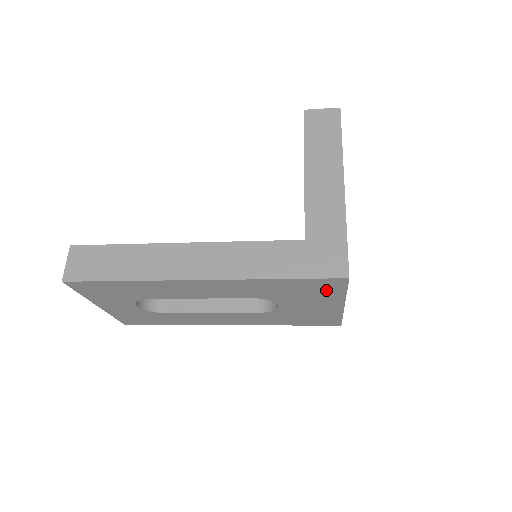
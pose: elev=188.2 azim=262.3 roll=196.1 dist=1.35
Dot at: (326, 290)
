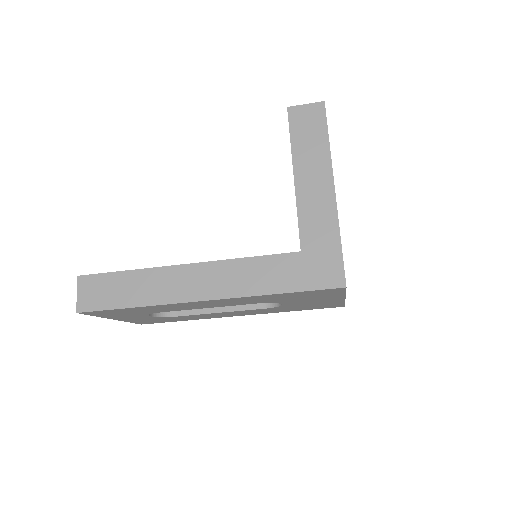
Dot at: (326, 294)
